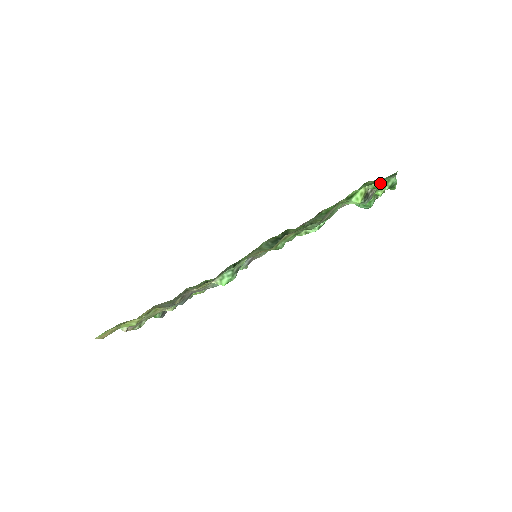
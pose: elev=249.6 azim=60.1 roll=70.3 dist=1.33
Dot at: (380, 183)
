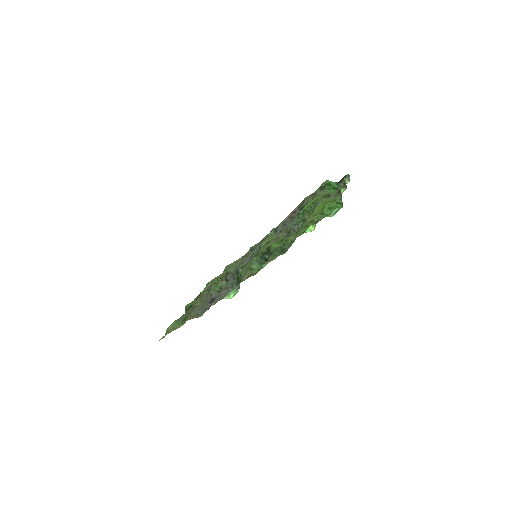
Dot at: (325, 215)
